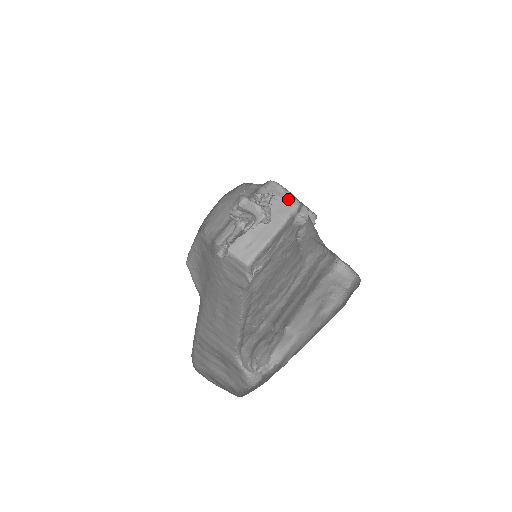
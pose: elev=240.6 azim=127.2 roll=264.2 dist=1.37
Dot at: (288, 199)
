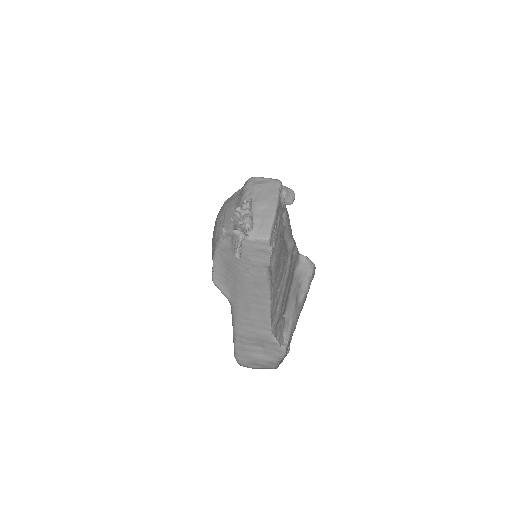
Dot at: (270, 182)
